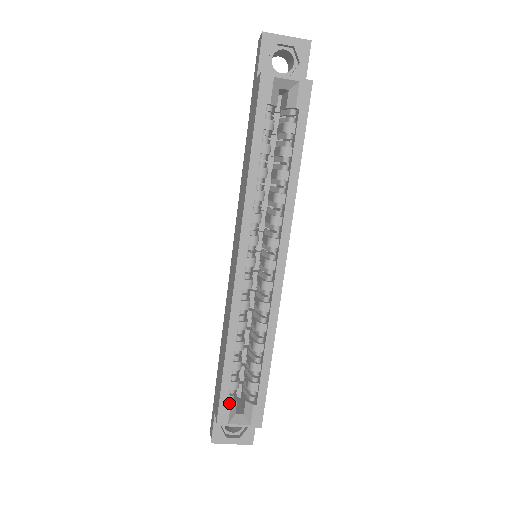
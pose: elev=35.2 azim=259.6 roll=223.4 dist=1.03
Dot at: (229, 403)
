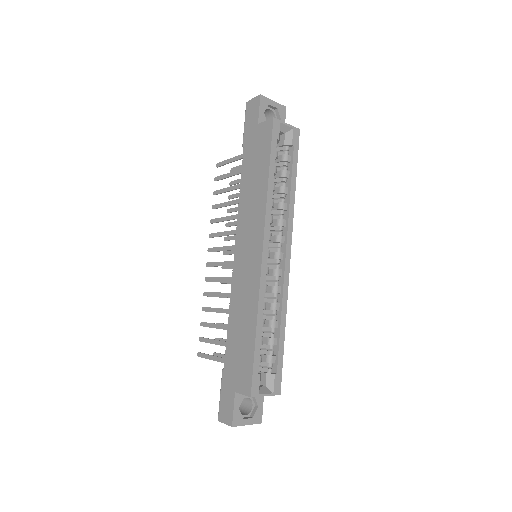
Dot at: (259, 374)
